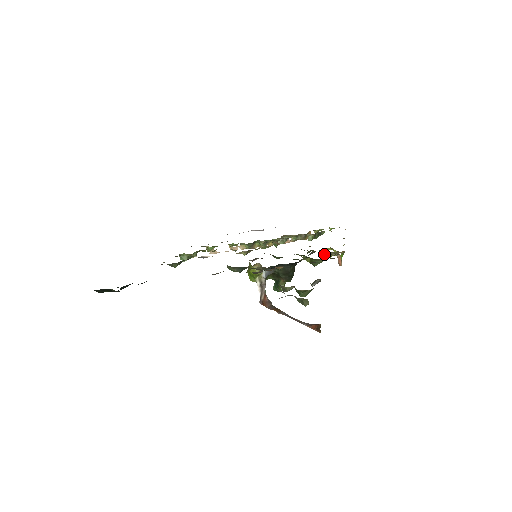
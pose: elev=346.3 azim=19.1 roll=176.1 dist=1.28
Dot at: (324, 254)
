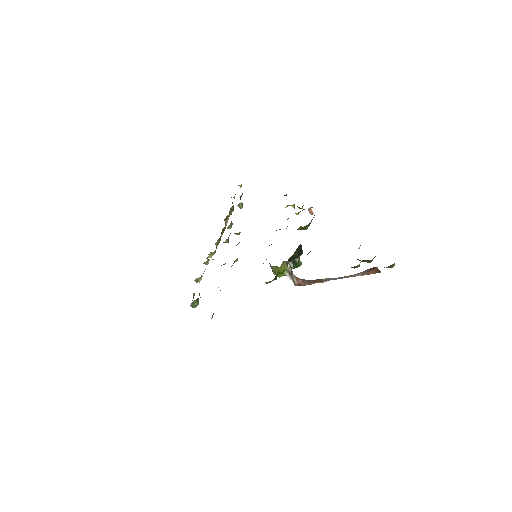
Dot at: occluded
